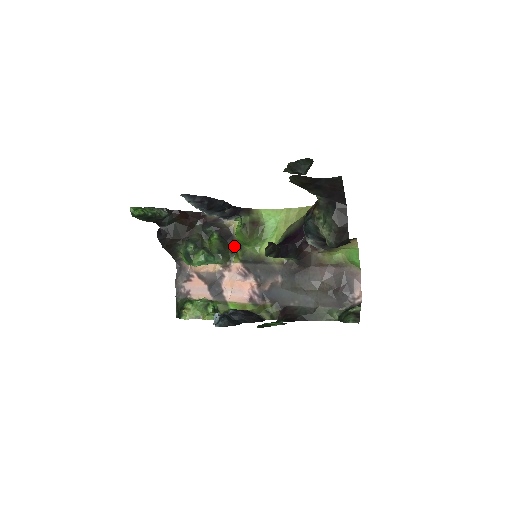
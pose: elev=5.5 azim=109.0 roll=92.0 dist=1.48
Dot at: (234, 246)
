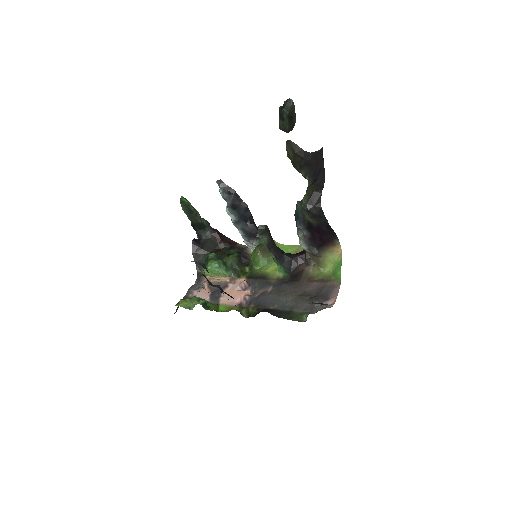
Dot at: (247, 268)
